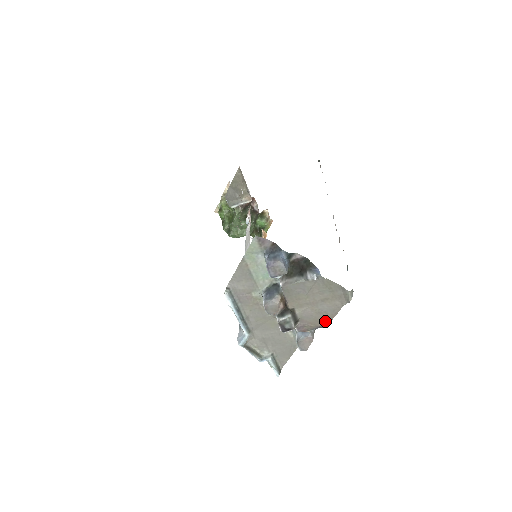
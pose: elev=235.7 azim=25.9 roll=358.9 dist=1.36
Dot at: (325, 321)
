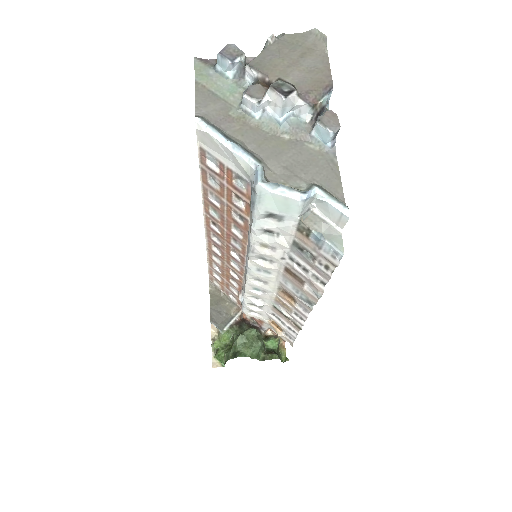
Dot at: (325, 78)
